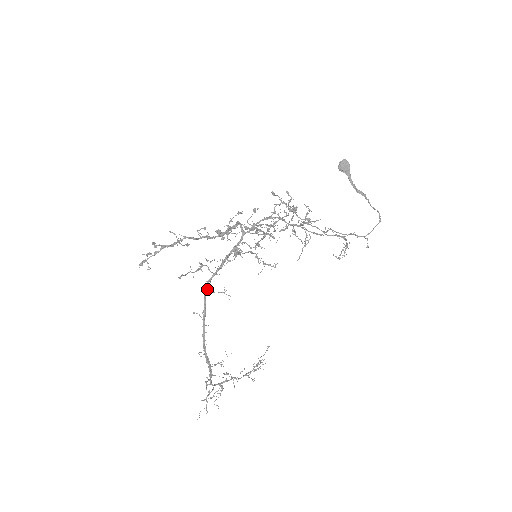
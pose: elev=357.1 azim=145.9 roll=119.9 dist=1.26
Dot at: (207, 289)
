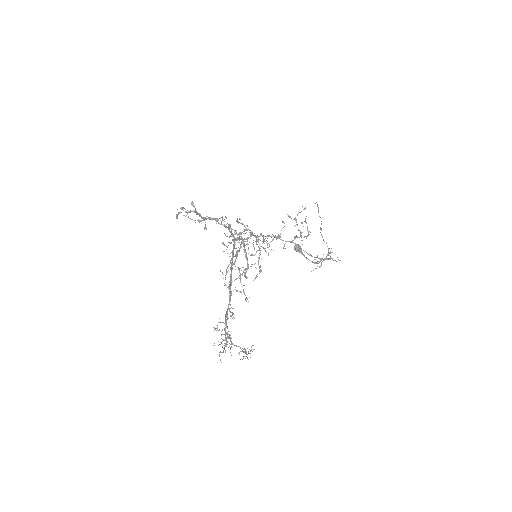
Dot at: occluded
